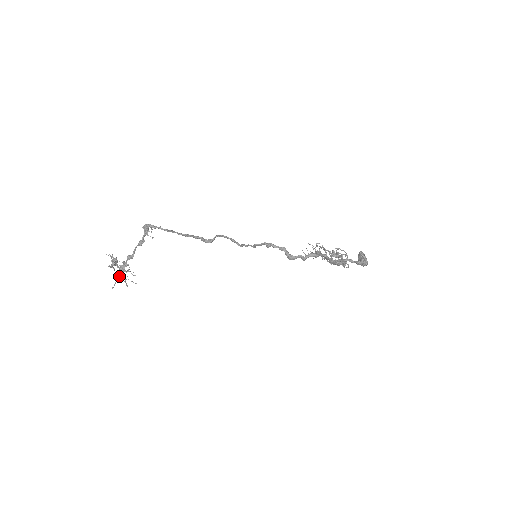
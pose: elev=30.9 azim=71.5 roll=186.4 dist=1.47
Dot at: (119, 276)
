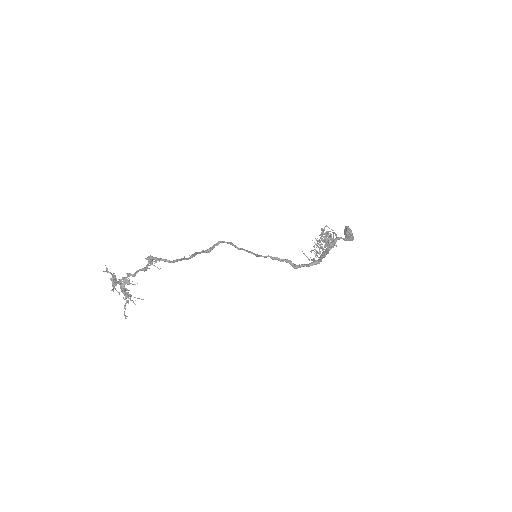
Dot at: (125, 298)
